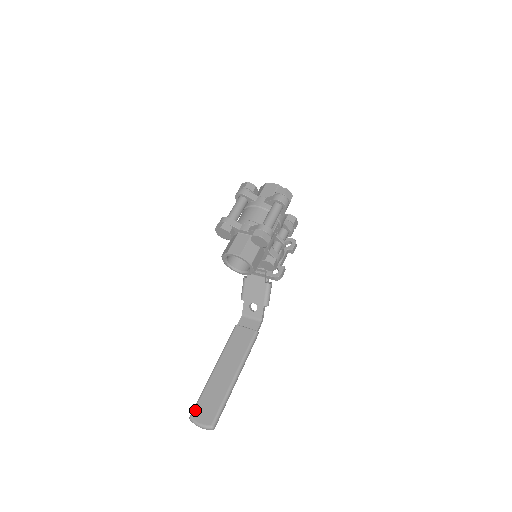
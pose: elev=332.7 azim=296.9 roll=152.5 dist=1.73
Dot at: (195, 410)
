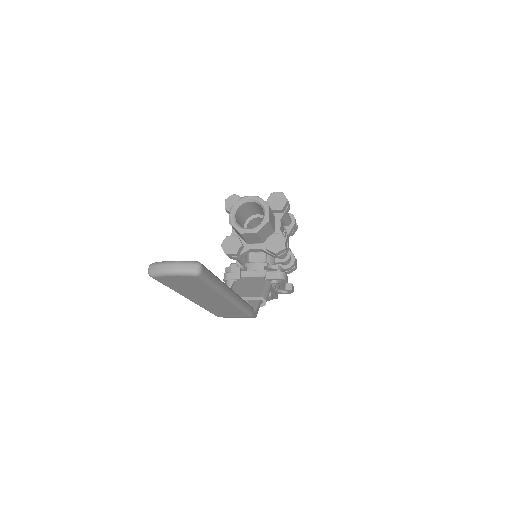
Dot at: occluded
